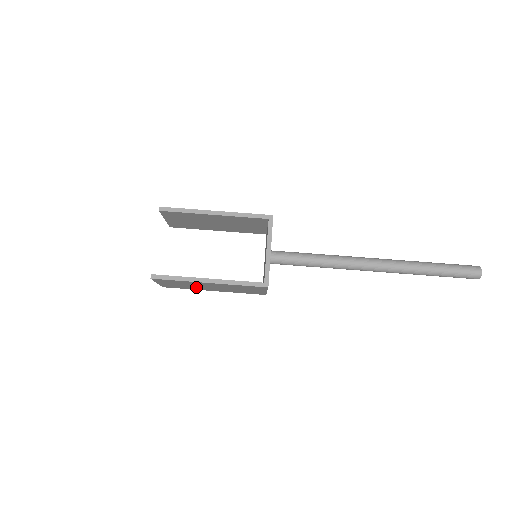
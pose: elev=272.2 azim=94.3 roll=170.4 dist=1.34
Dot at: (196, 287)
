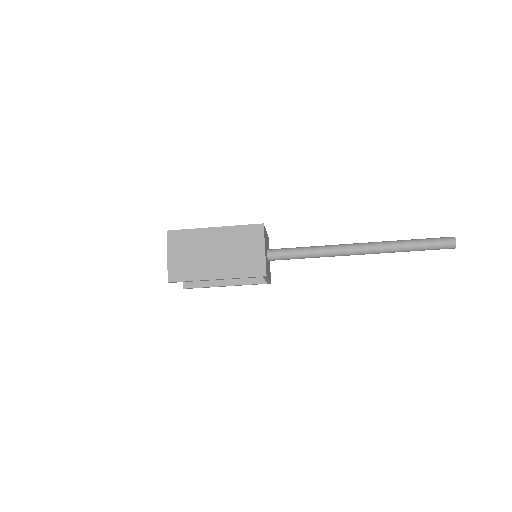
Dot at: occluded
